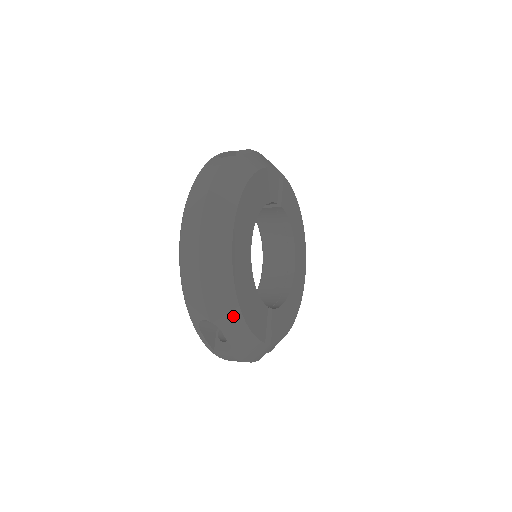
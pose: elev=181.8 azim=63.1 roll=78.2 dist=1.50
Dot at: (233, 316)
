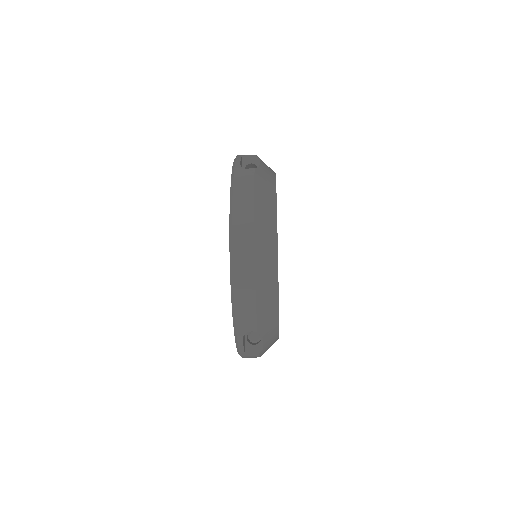
Dot at: (273, 323)
